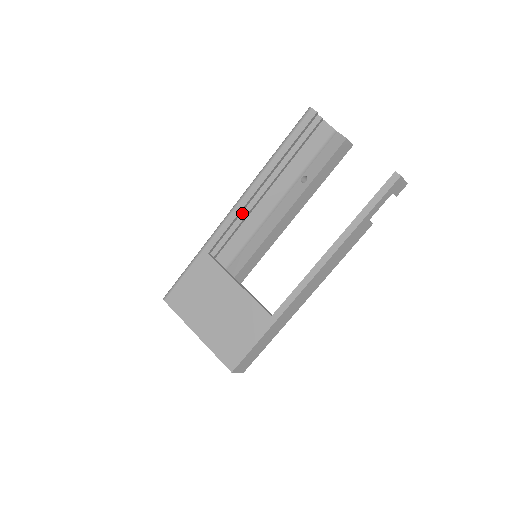
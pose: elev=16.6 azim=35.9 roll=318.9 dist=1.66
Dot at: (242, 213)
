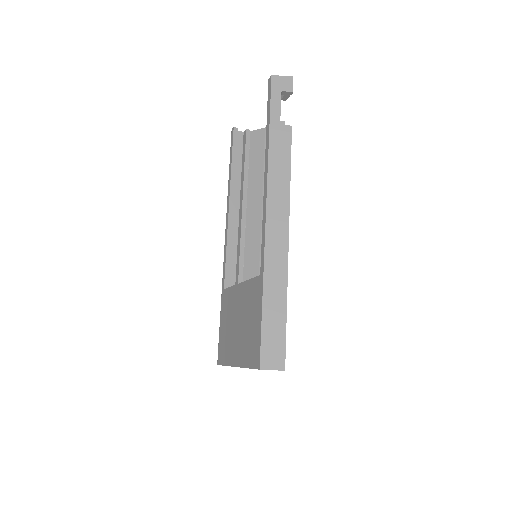
Dot at: (238, 240)
